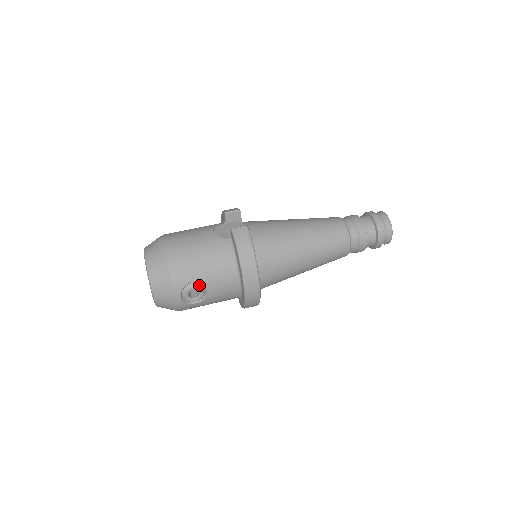
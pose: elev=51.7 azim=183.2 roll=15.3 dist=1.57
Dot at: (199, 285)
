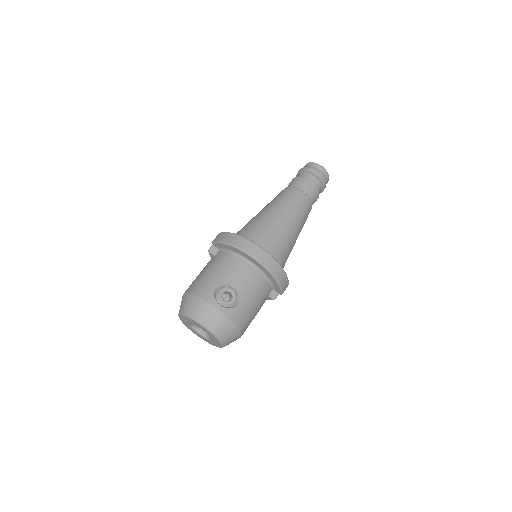
Dot at: (224, 287)
